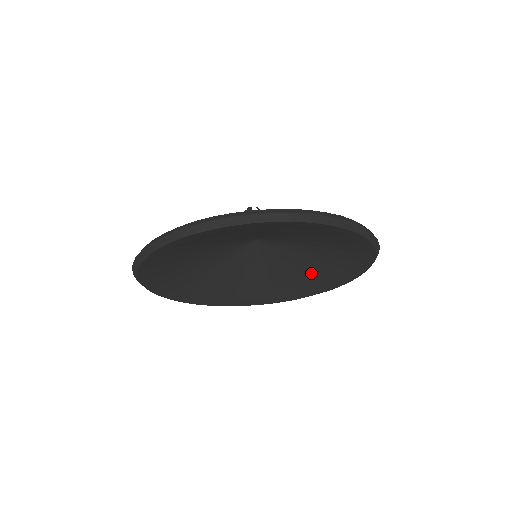
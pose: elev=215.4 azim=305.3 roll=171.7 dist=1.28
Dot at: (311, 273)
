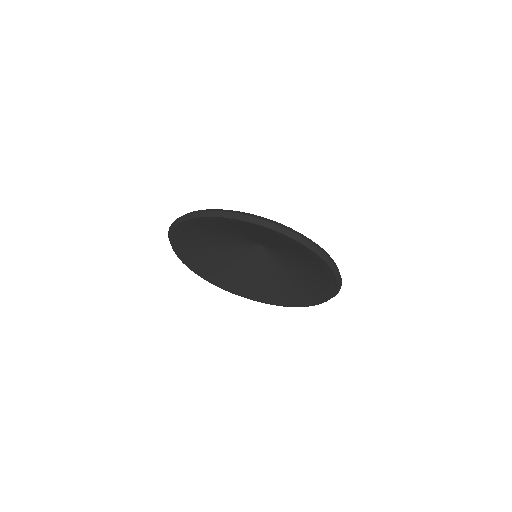
Dot at: (306, 282)
